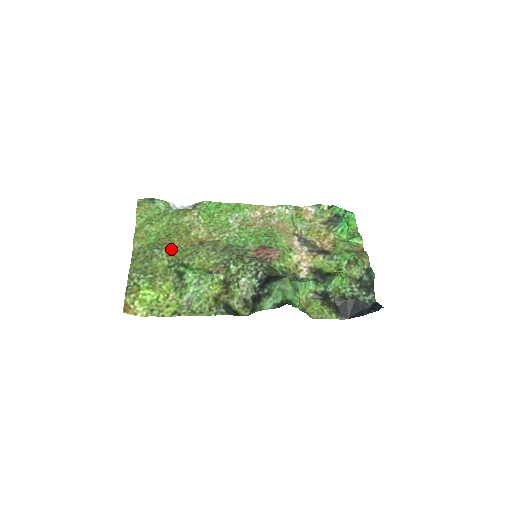
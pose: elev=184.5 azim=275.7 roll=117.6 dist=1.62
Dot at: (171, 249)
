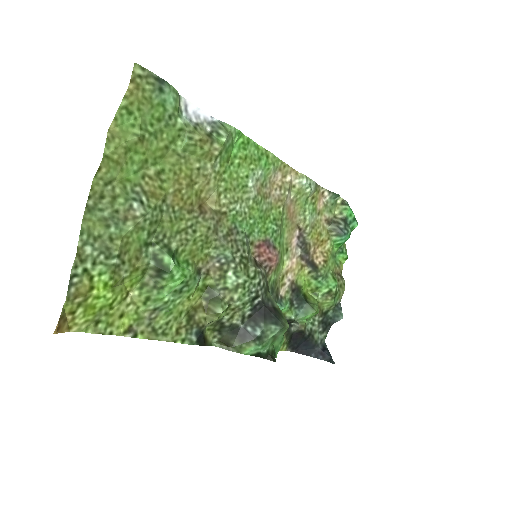
Dot at: (160, 210)
